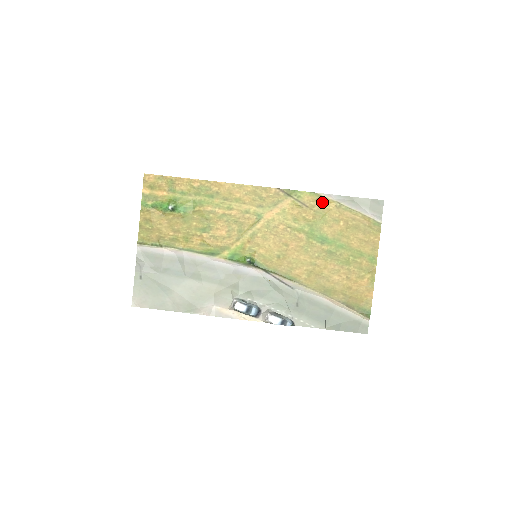
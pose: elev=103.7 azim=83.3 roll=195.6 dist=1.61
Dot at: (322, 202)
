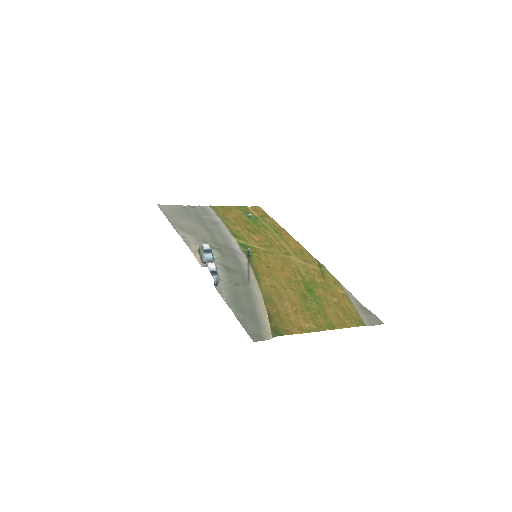
Dot at: (337, 285)
